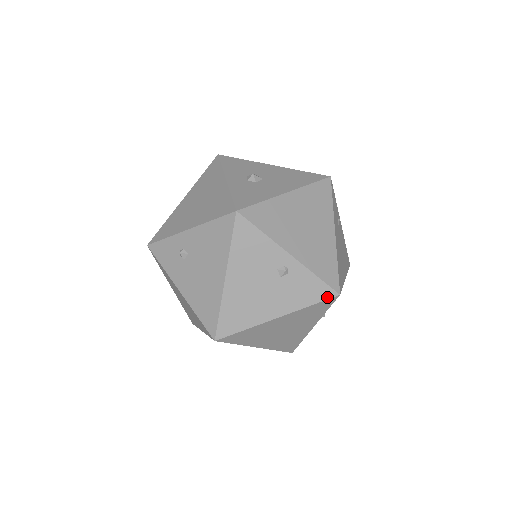
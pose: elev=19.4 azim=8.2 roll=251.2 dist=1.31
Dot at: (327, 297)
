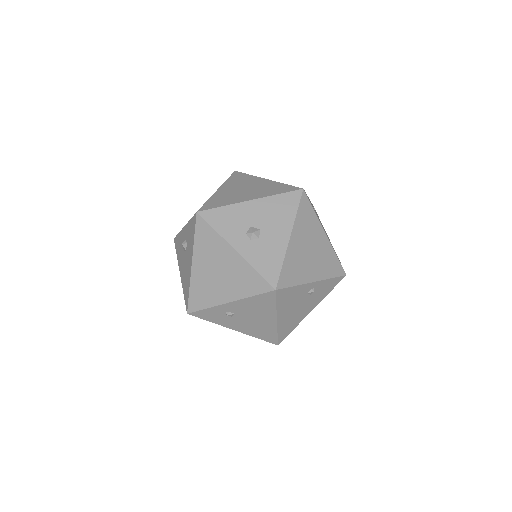
Dot at: occluded
